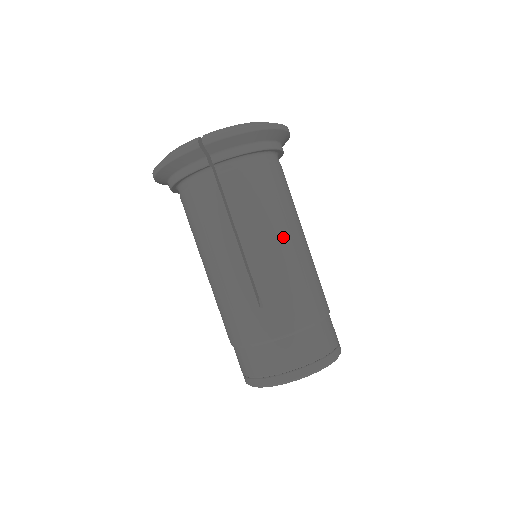
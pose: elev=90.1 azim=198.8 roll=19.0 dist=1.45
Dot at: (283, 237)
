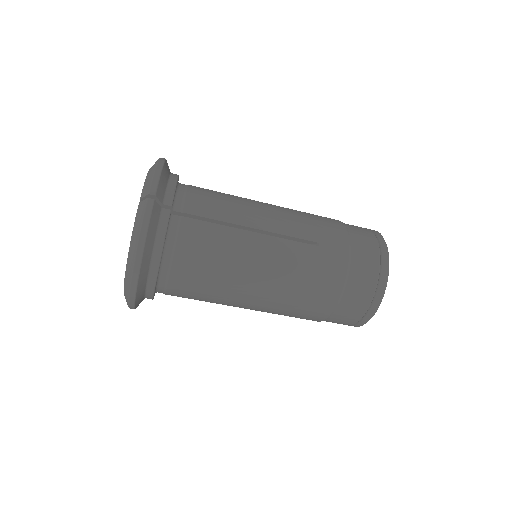
Dot at: (245, 300)
